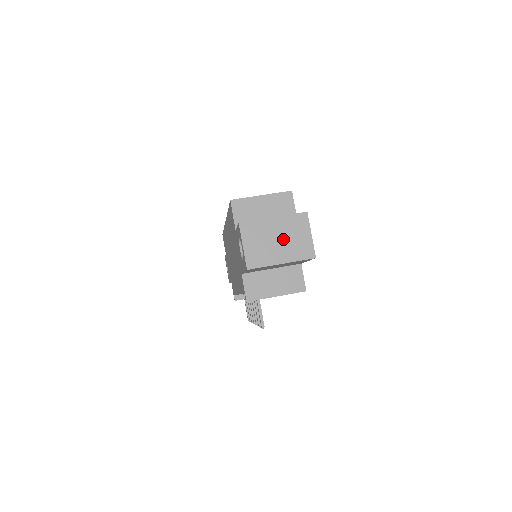
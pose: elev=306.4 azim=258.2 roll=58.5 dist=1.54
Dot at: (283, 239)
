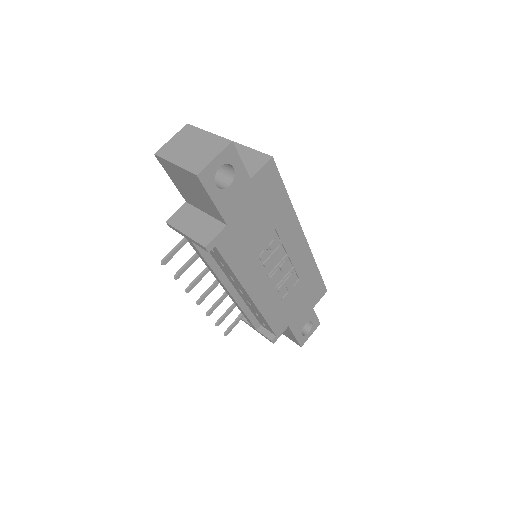
Dot at: (196, 149)
